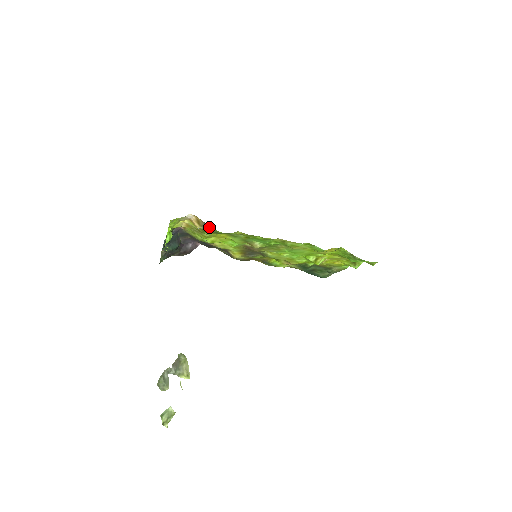
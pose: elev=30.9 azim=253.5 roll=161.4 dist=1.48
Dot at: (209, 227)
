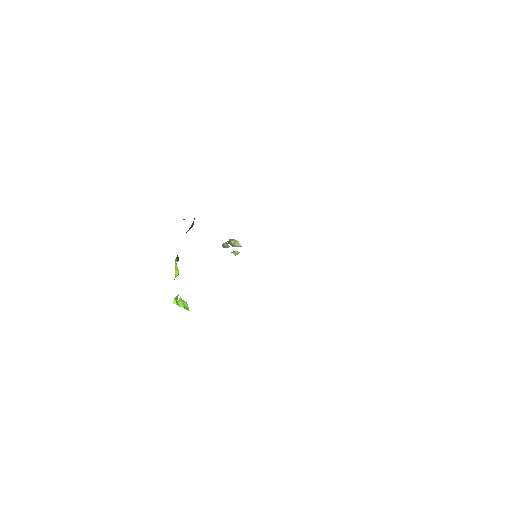
Dot at: occluded
